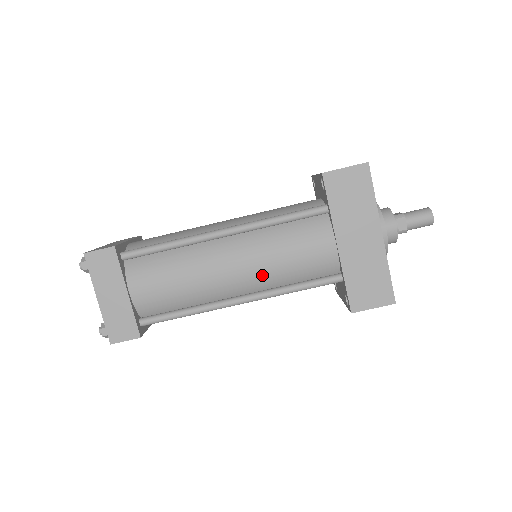
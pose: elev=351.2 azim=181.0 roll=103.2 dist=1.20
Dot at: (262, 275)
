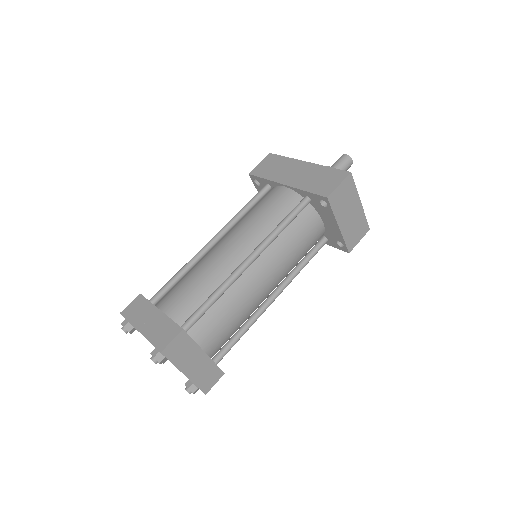
Dot at: (251, 234)
